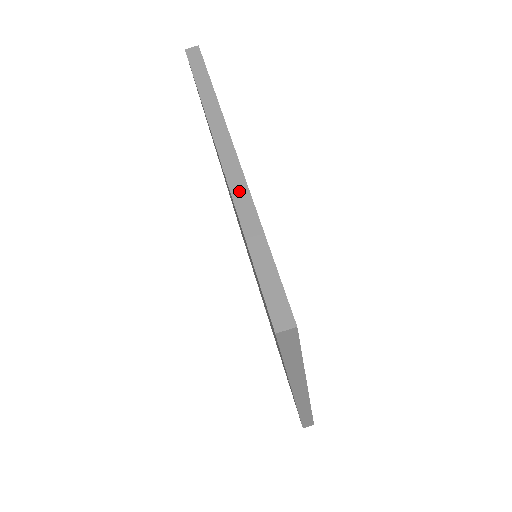
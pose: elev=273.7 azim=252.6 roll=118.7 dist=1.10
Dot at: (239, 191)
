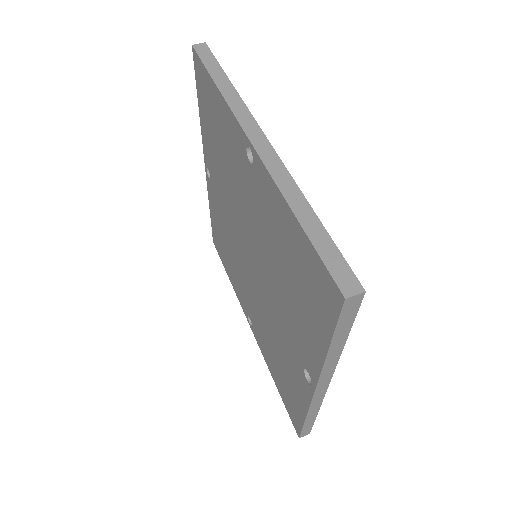
Dot at: (277, 170)
